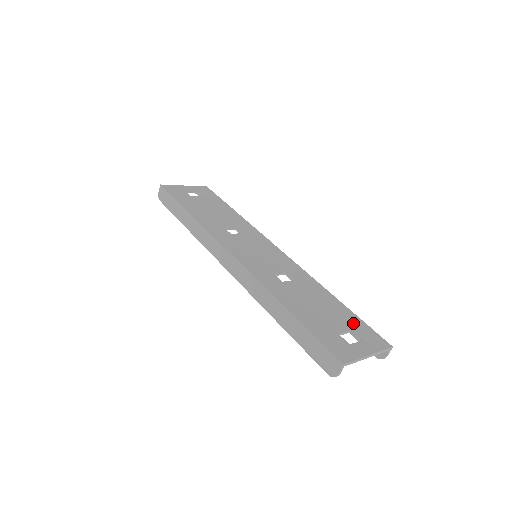
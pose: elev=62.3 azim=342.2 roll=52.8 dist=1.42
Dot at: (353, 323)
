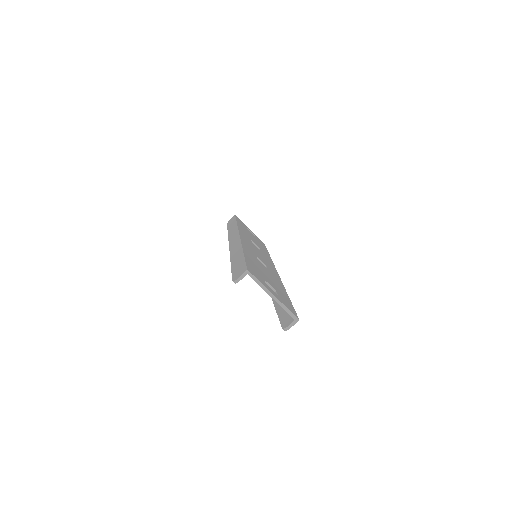
Dot at: (283, 296)
